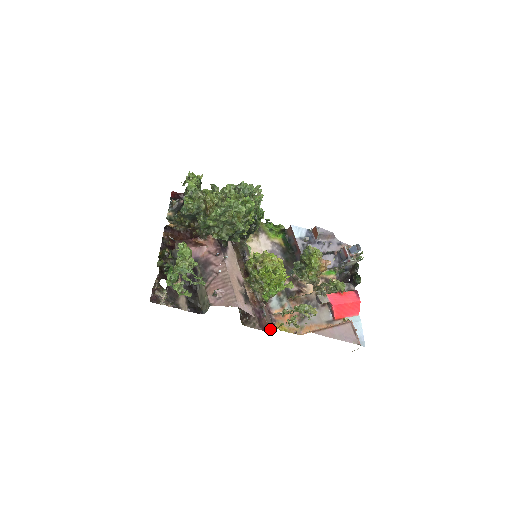
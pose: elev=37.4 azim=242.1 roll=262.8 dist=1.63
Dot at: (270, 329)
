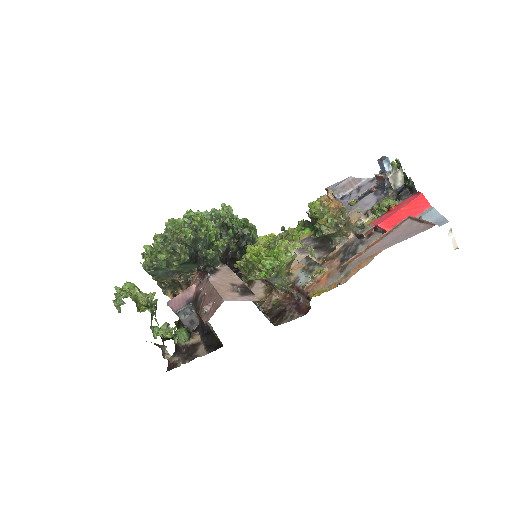
Dot at: occluded
